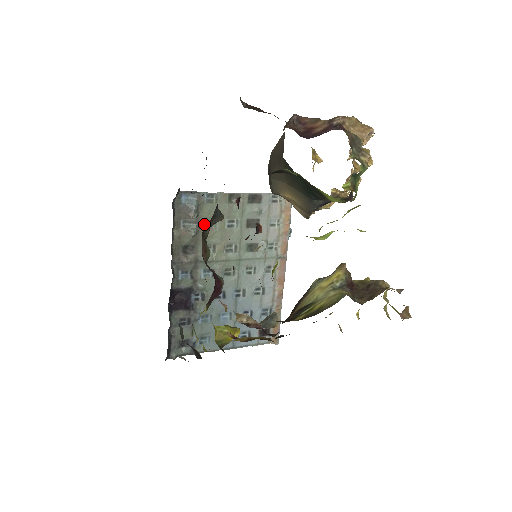
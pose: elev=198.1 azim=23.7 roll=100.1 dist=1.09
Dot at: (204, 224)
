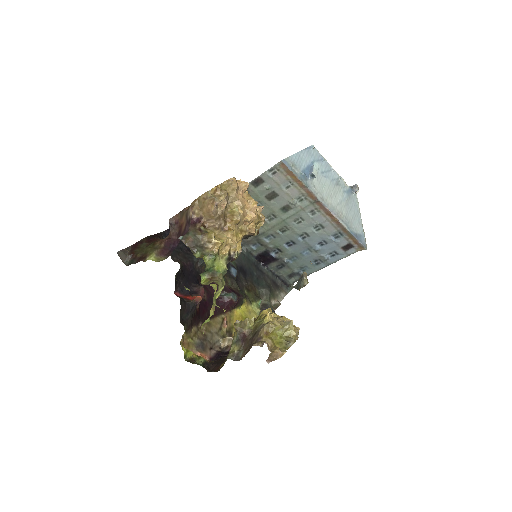
Dot at: occluded
